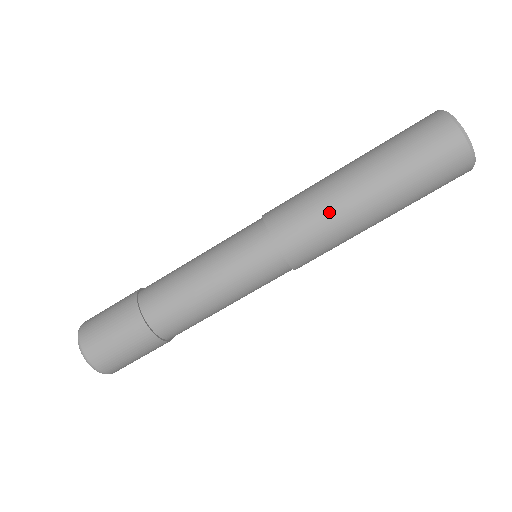
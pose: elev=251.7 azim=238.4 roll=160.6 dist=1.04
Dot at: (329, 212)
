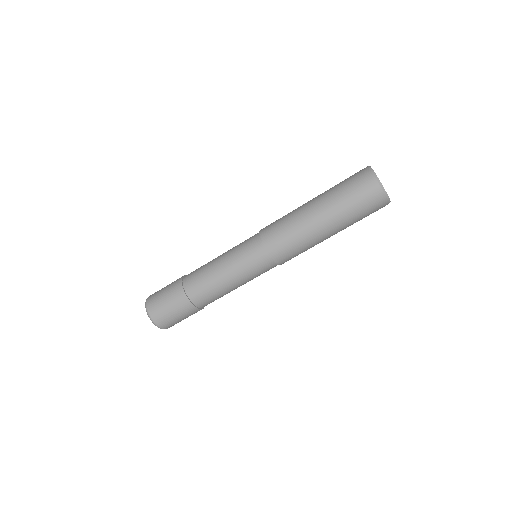
Dot at: (292, 217)
